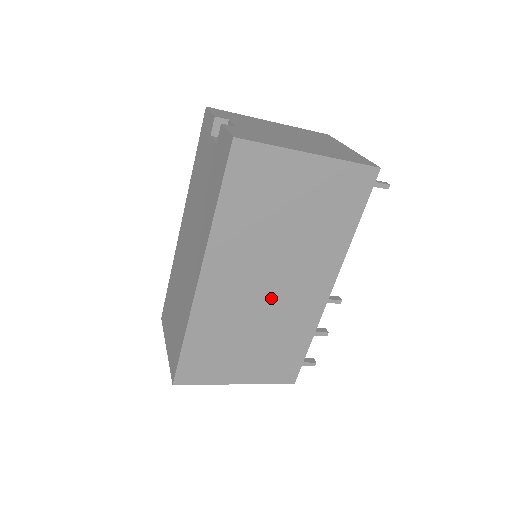
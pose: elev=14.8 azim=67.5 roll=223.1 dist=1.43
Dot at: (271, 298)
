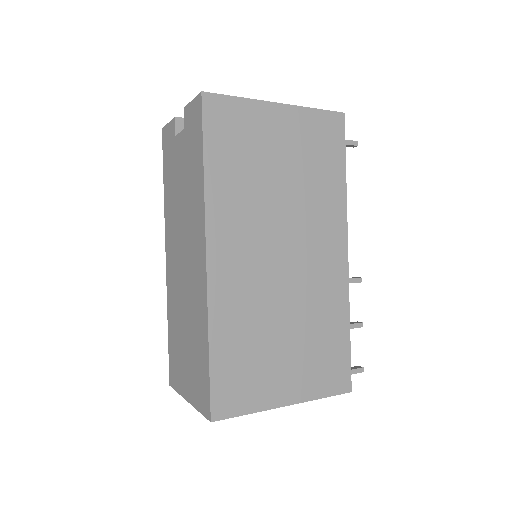
Dot at: (290, 274)
